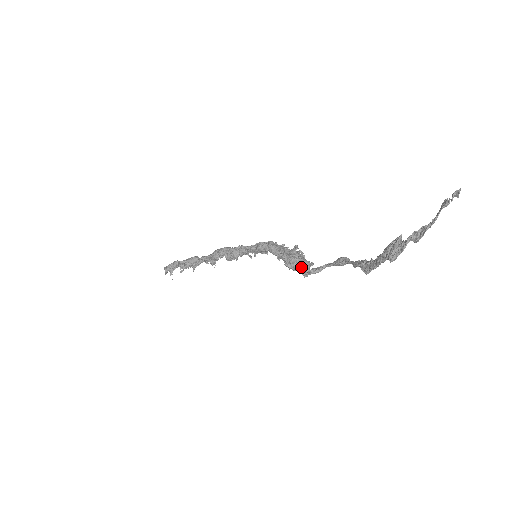
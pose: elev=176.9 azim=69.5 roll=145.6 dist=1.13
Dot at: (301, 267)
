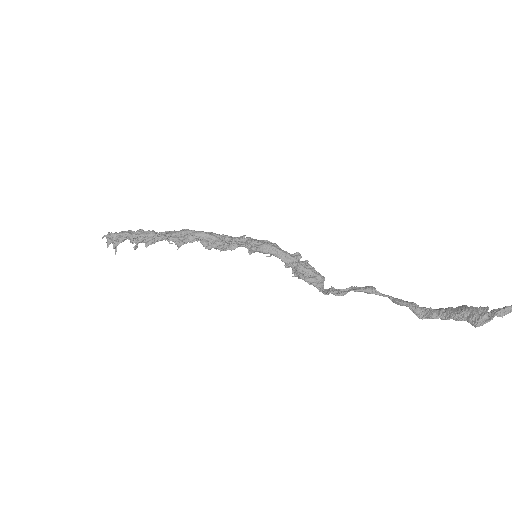
Dot at: (319, 283)
